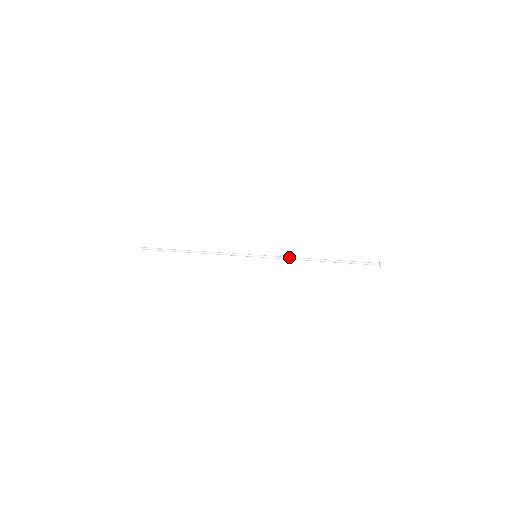
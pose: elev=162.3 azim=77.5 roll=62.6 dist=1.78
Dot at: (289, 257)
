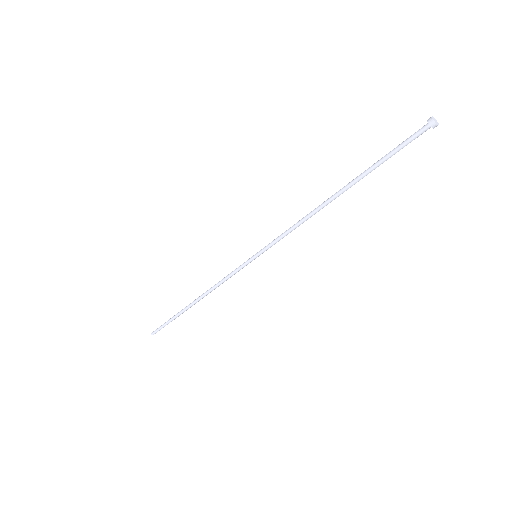
Dot at: (295, 226)
